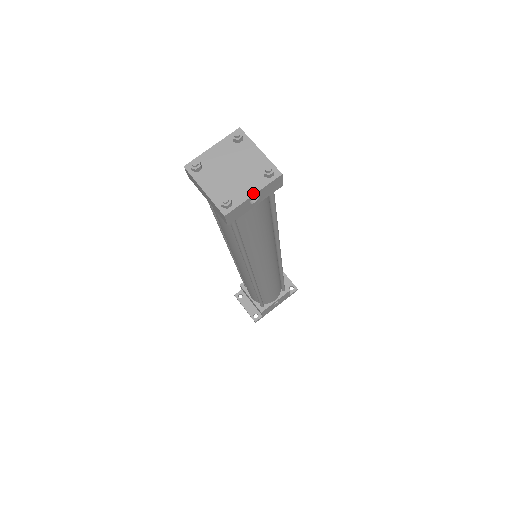
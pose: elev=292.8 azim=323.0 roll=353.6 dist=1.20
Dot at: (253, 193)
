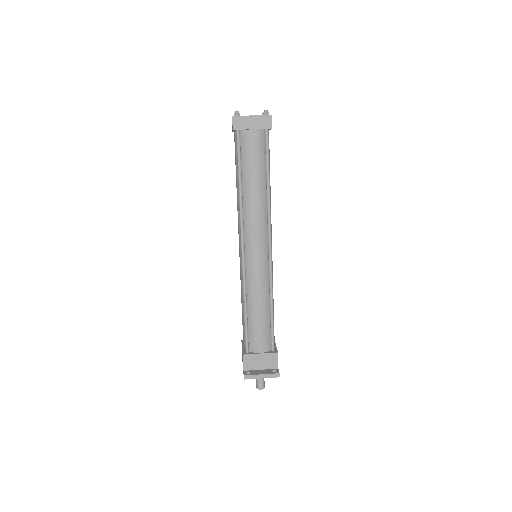
Dot at: occluded
